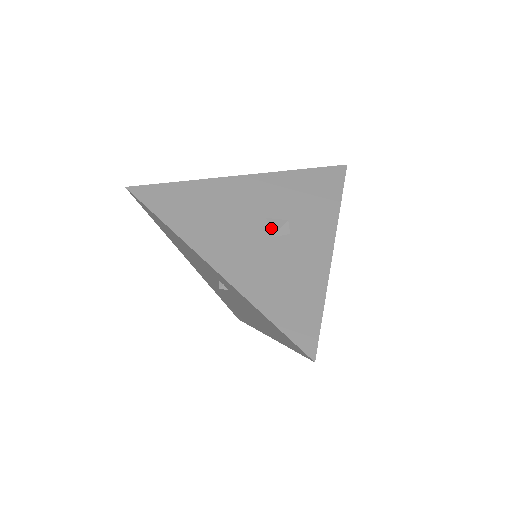
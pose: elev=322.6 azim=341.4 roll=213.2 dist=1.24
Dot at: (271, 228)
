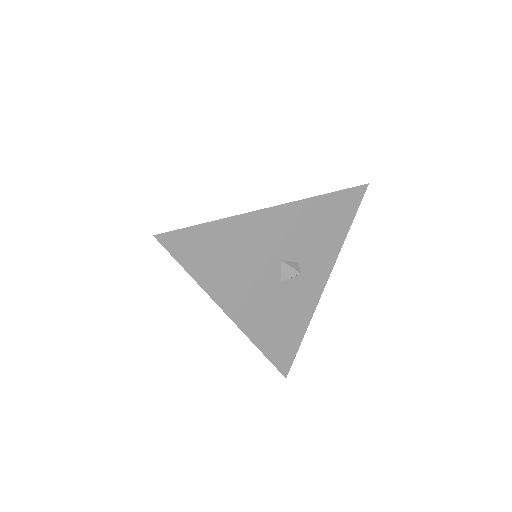
Dot at: (284, 273)
